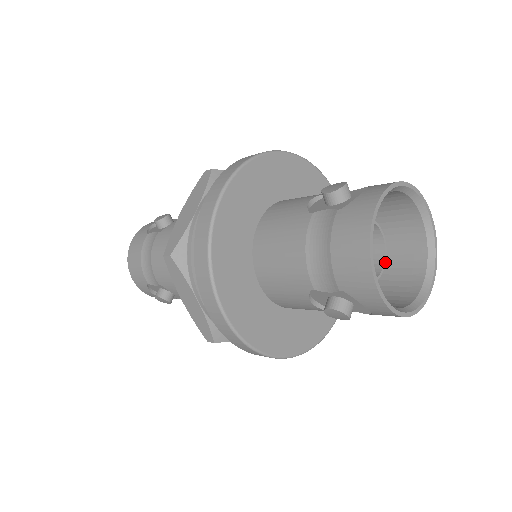
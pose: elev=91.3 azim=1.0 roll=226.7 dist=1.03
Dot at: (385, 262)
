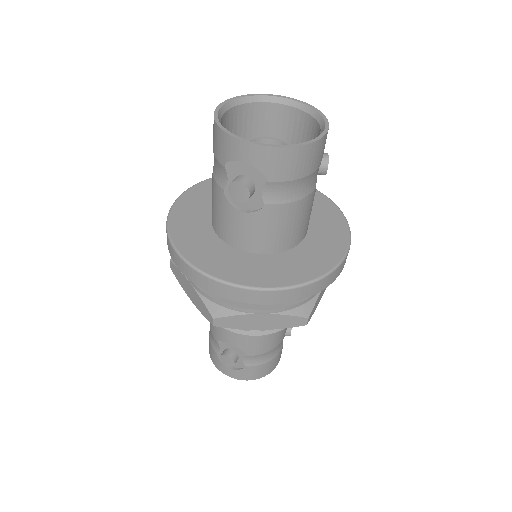
Dot at: occluded
